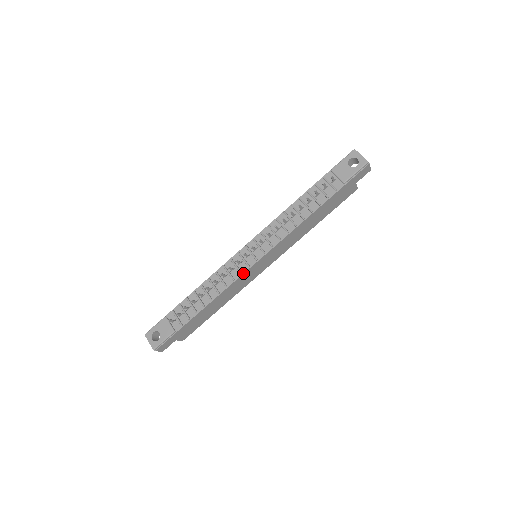
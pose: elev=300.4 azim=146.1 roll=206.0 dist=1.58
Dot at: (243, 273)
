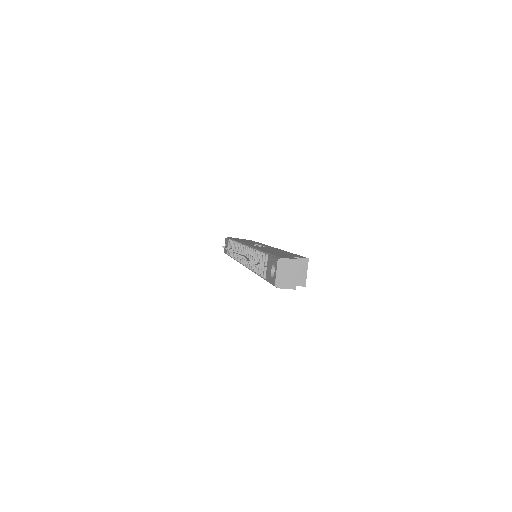
Dot at: (240, 263)
